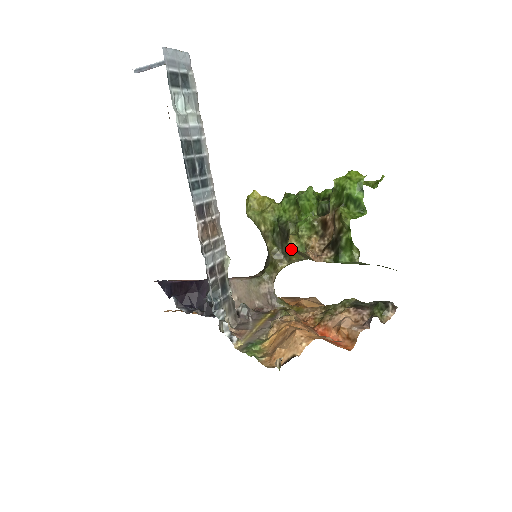
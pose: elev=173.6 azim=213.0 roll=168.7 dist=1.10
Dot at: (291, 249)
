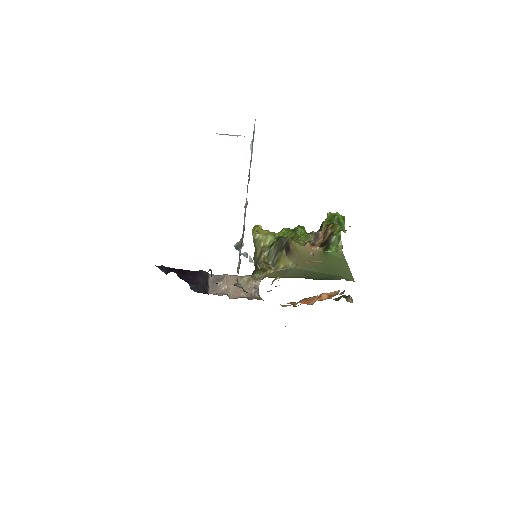
Dot at: (285, 255)
